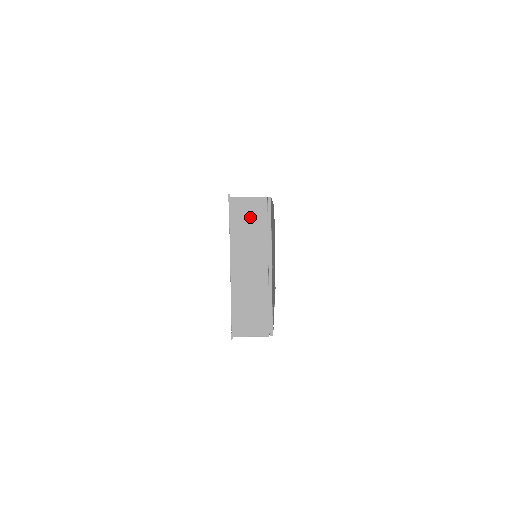
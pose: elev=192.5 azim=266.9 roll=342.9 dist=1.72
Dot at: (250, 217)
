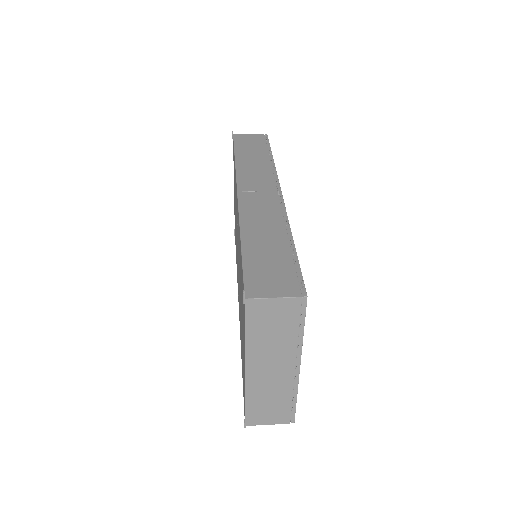
Dot at: (275, 320)
